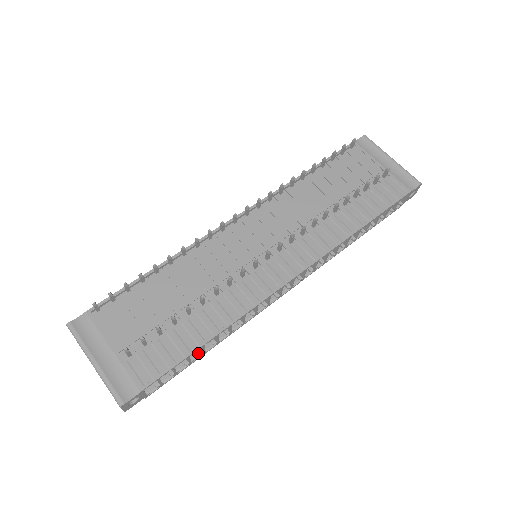
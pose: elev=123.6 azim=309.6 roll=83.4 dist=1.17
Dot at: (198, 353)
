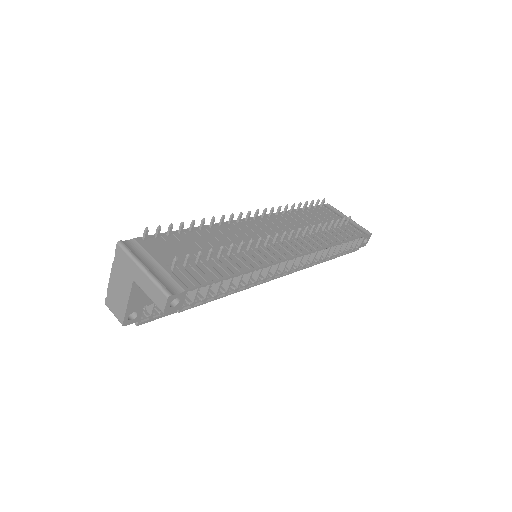
Dot at: (223, 291)
